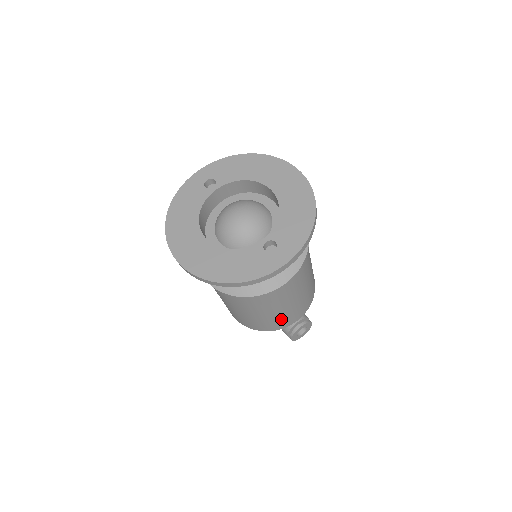
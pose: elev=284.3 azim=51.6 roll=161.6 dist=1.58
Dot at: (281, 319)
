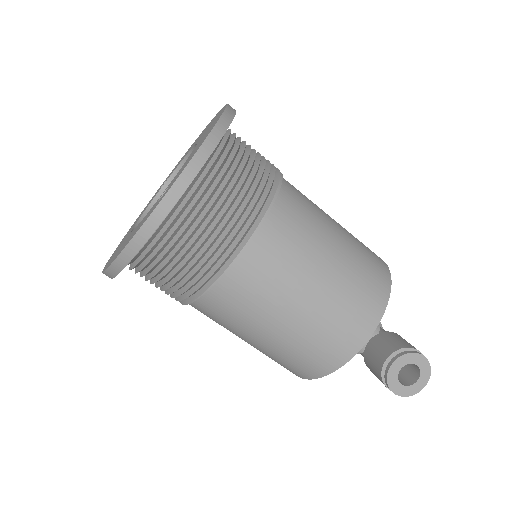
Dot at: (317, 341)
